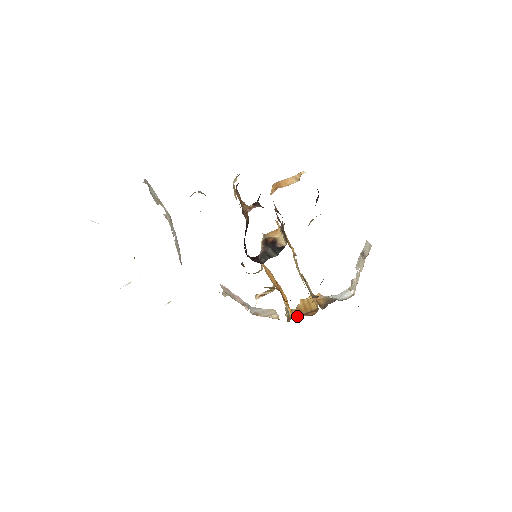
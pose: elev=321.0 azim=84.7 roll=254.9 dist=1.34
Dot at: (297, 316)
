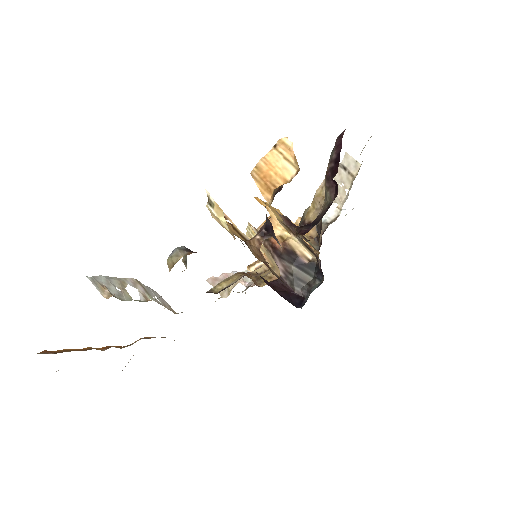
Dot at: occluded
